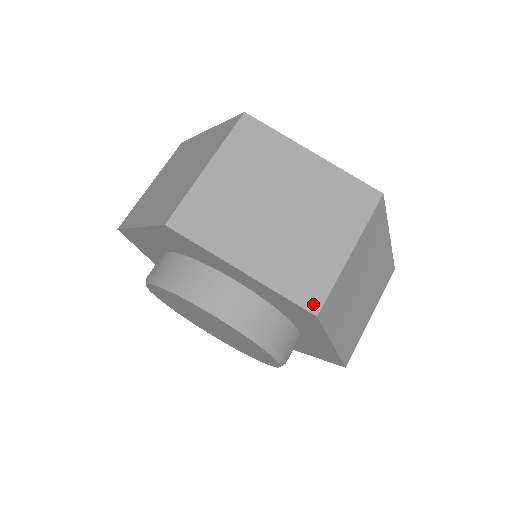
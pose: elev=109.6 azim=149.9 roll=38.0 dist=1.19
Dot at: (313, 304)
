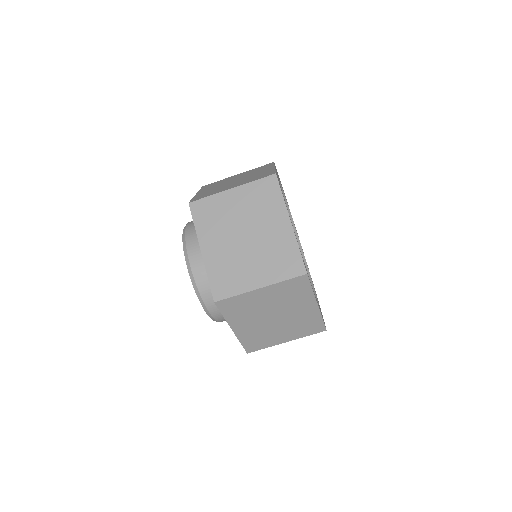
Dot at: (250, 350)
